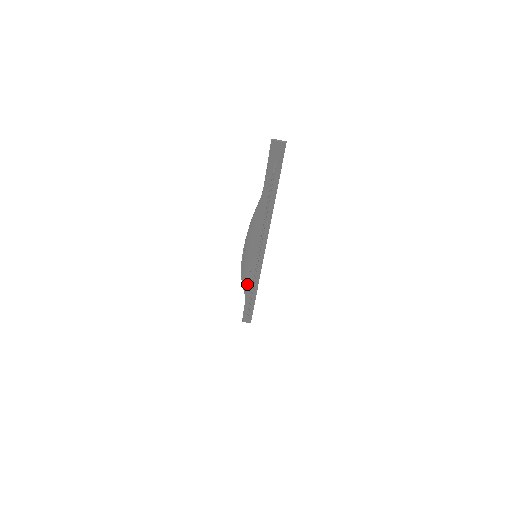
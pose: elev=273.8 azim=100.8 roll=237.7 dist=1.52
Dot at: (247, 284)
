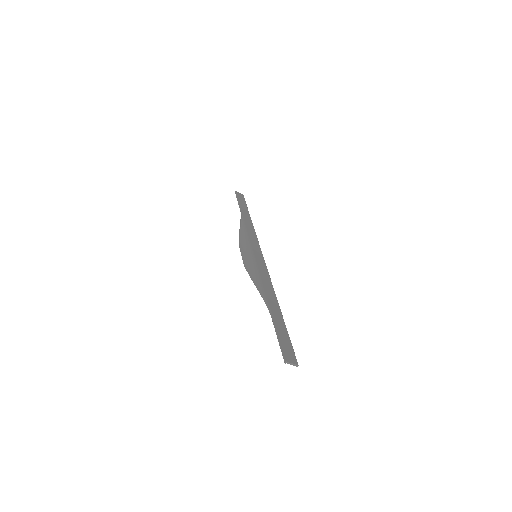
Dot at: (244, 227)
